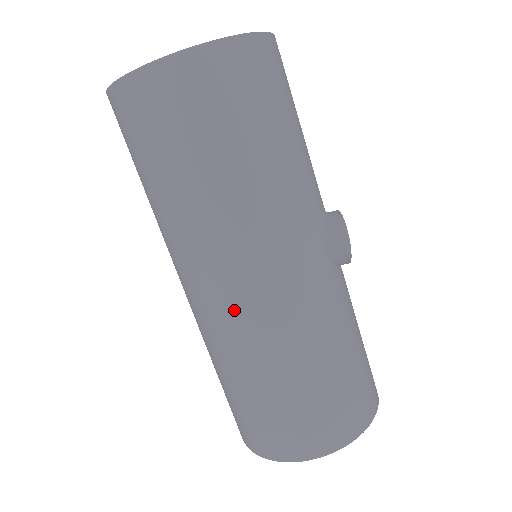
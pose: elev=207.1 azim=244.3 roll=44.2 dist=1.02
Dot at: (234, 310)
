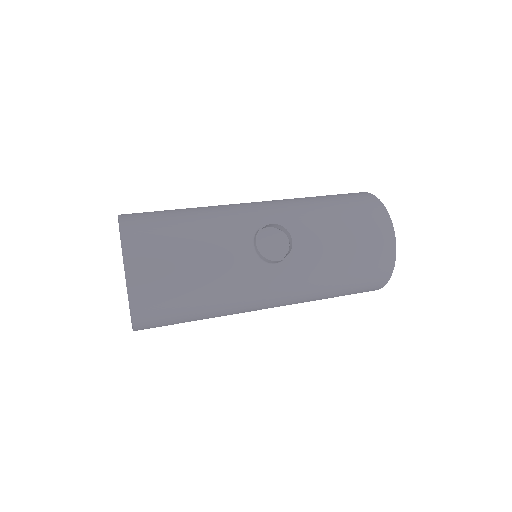
Dot at: occluded
